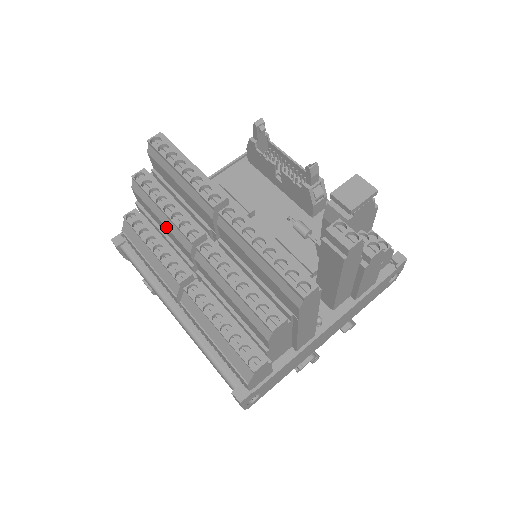
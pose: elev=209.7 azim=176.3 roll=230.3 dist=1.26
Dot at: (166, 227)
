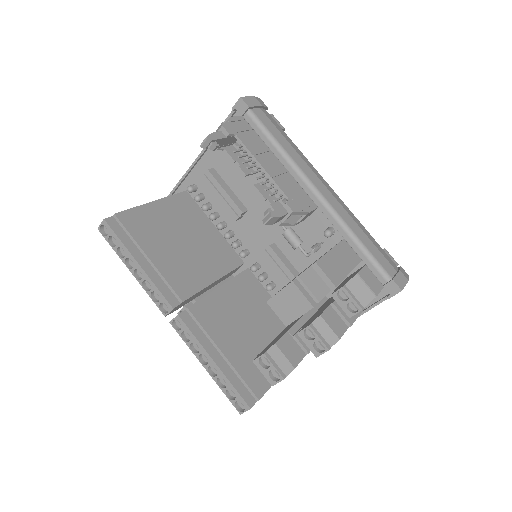
Dot at: occluded
